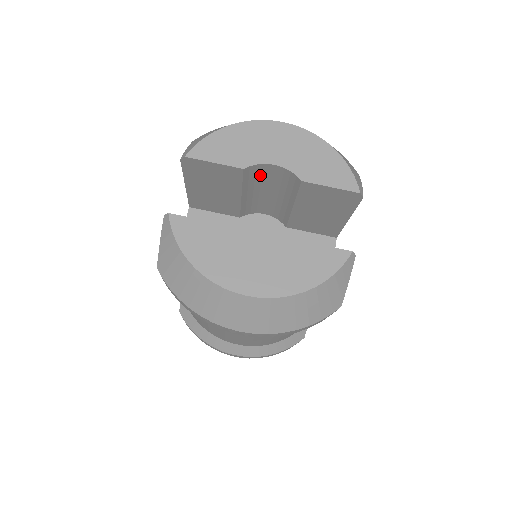
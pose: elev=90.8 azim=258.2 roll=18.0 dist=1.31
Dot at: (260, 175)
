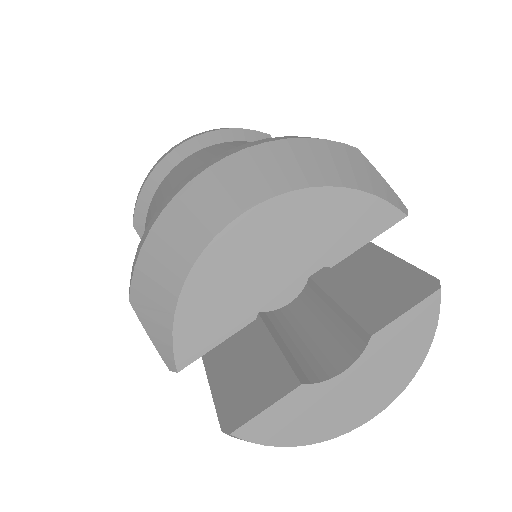
Dot at: occluded
